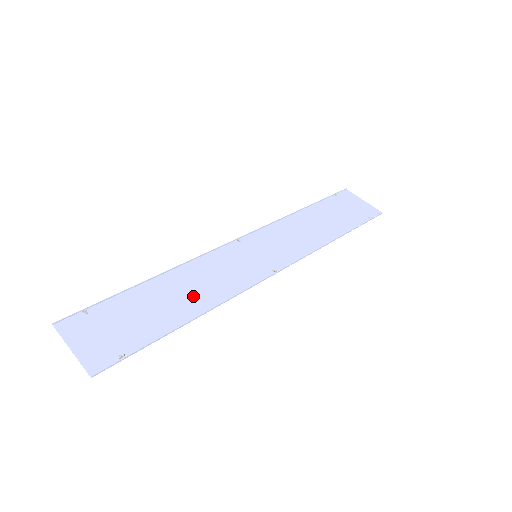
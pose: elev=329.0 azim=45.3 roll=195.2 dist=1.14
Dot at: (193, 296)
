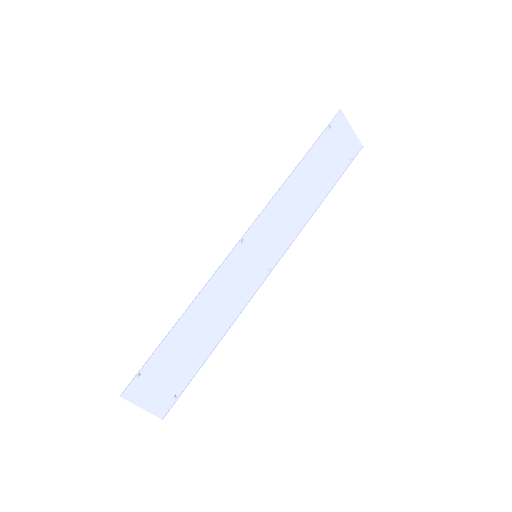
Dot at: (213, 324)
